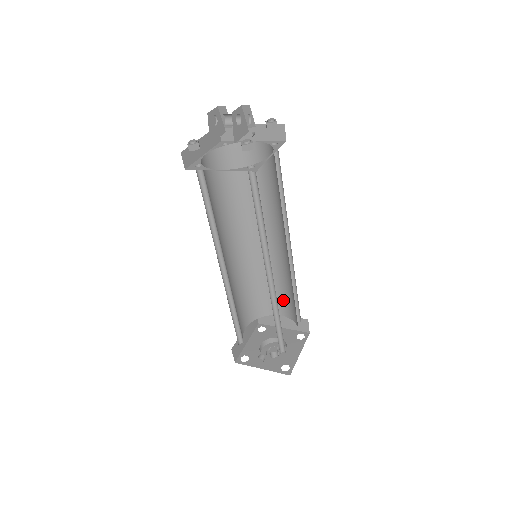
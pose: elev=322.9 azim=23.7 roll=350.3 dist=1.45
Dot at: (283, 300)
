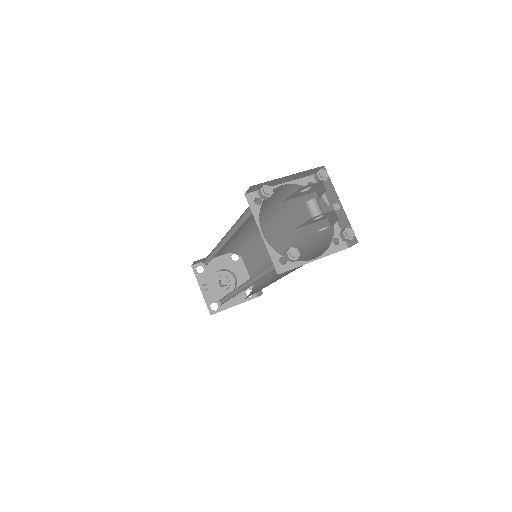
Dot at: (260, 270)
